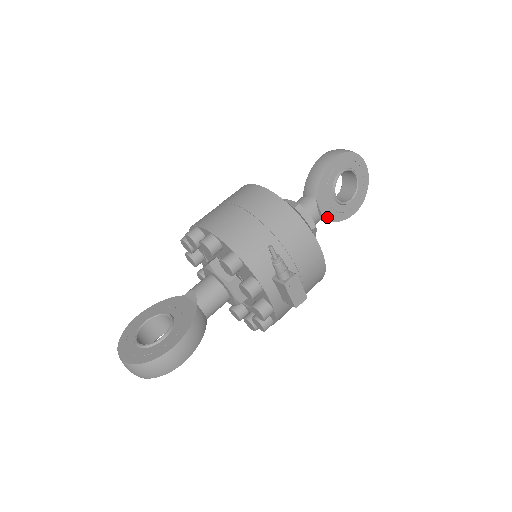
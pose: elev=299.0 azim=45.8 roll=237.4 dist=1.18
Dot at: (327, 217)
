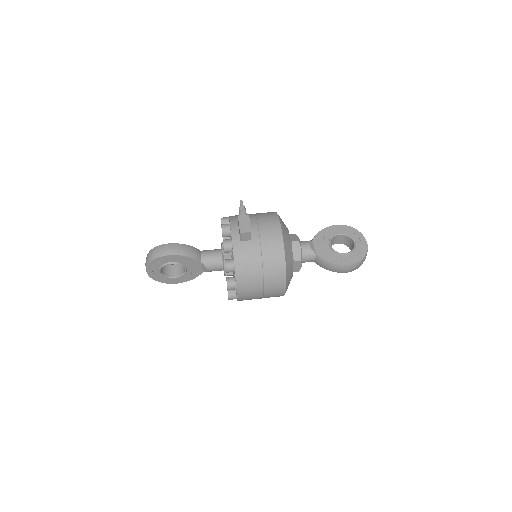
Dot at: (320, 255)
